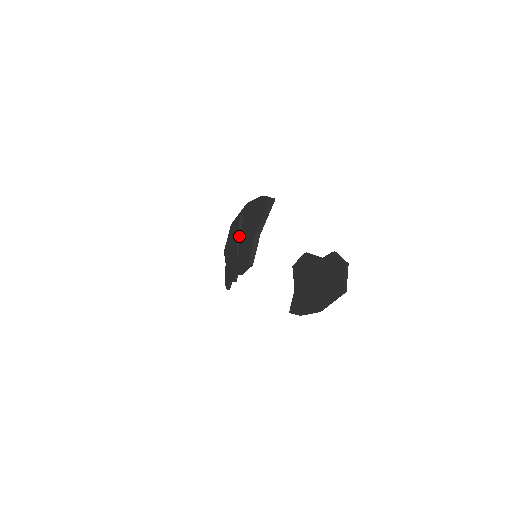
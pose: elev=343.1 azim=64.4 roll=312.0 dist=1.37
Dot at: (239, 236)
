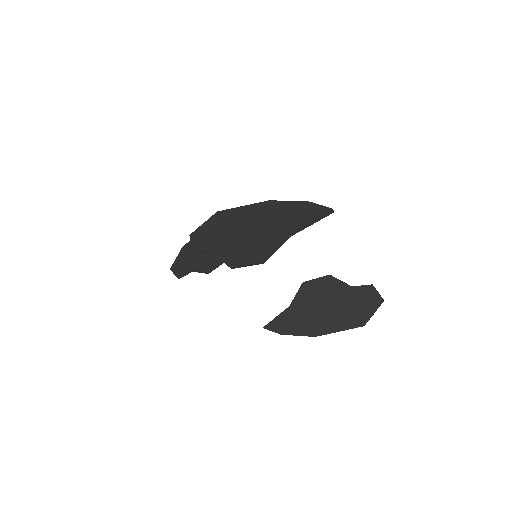
Dot at: (242, 228)
